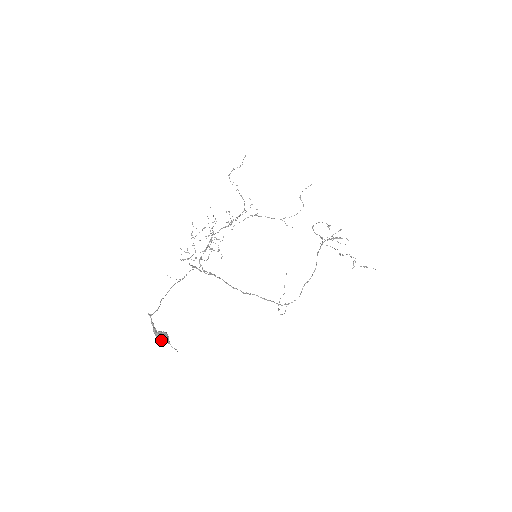
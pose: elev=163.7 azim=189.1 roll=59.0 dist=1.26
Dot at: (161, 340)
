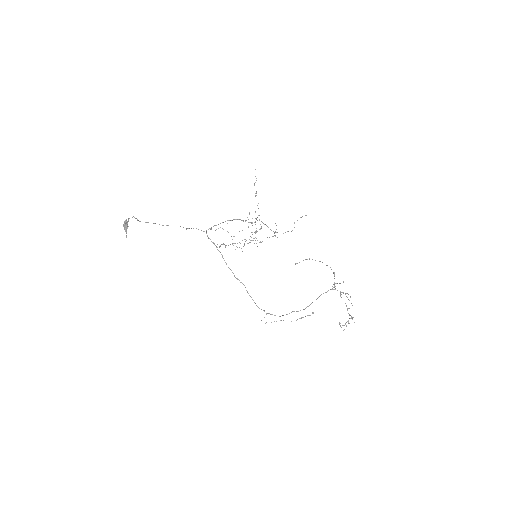
Dot at: (124, 228)
